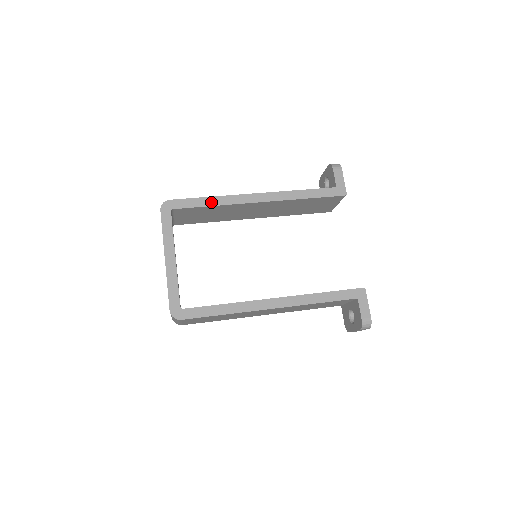
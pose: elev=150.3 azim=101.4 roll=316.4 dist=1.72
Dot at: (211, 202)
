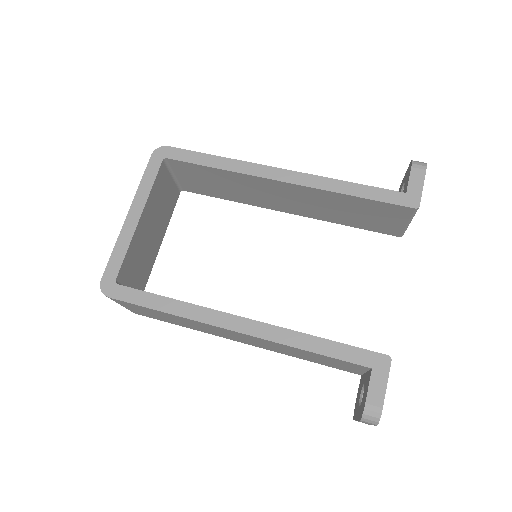
Dot at: (217, 163)
